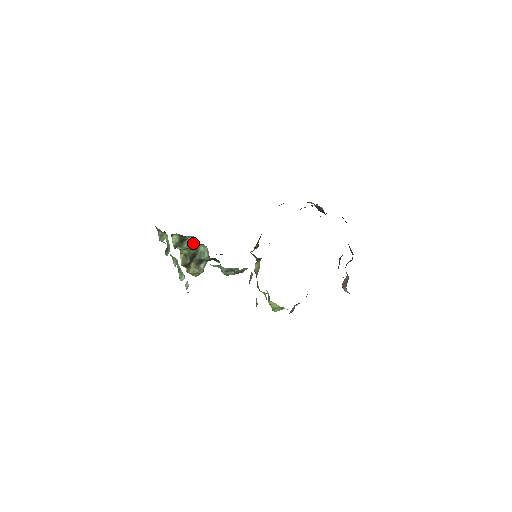
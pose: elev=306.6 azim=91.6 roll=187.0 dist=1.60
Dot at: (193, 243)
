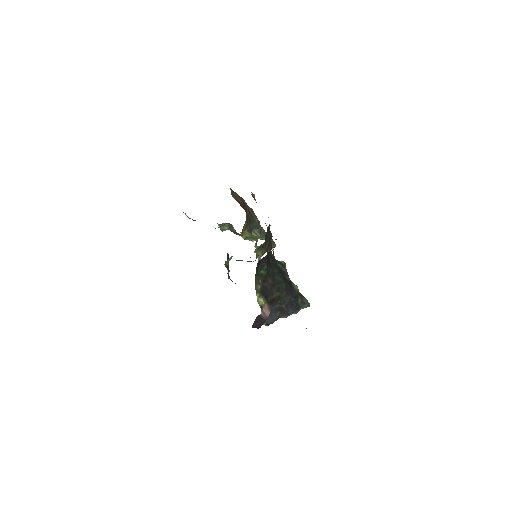
Dot at: occluded
